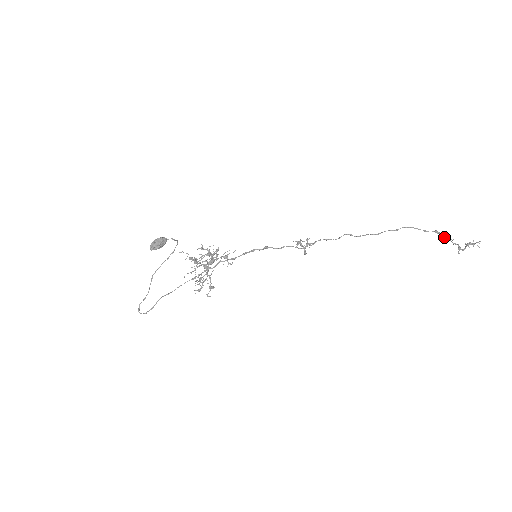
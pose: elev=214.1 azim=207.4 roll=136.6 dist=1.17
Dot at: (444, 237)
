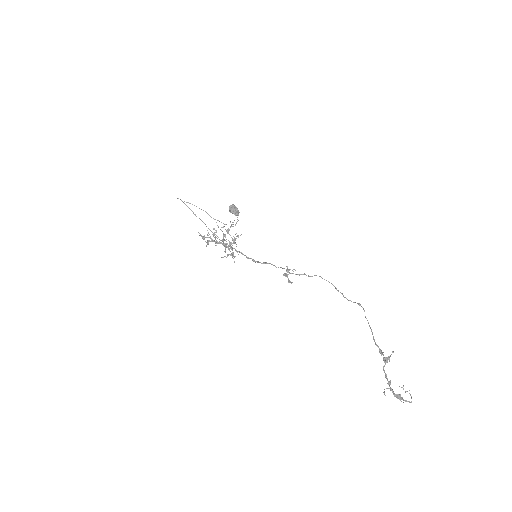
Dot at: (384, 358)
